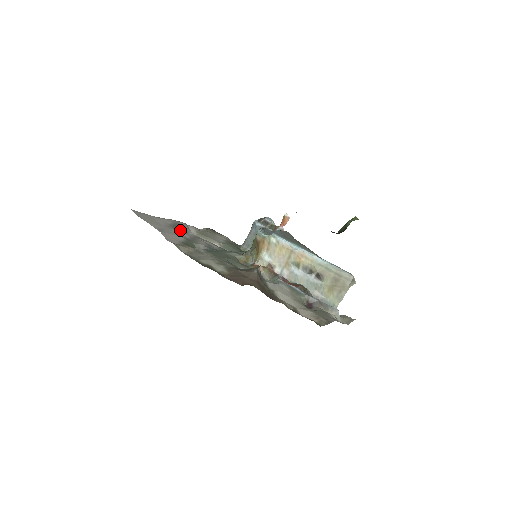
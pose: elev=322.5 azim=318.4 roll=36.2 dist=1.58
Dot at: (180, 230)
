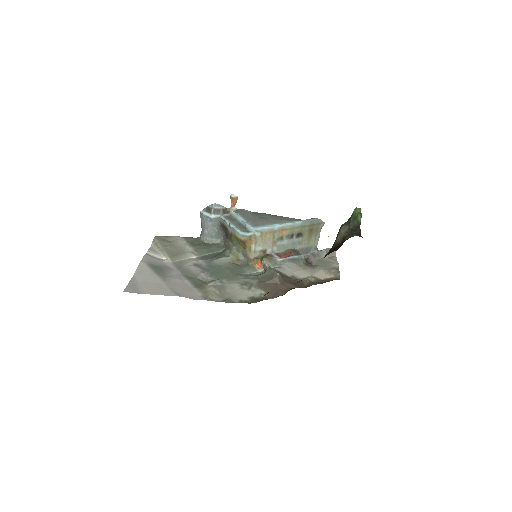
Dot at: (166, 271)
